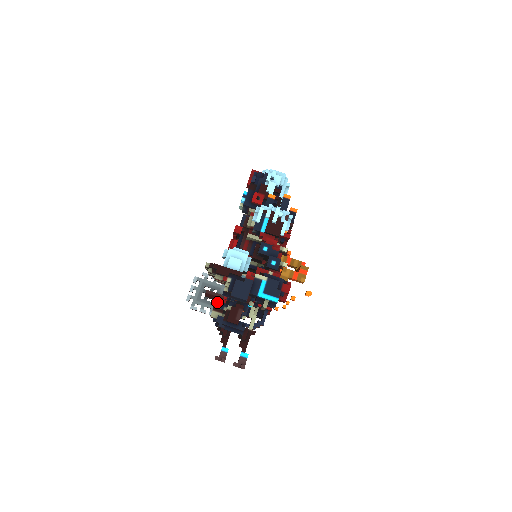
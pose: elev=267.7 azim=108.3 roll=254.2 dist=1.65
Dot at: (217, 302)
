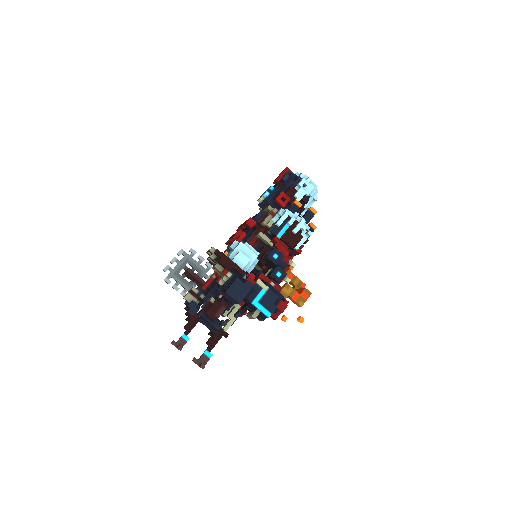
Dot at: (194, 284)
